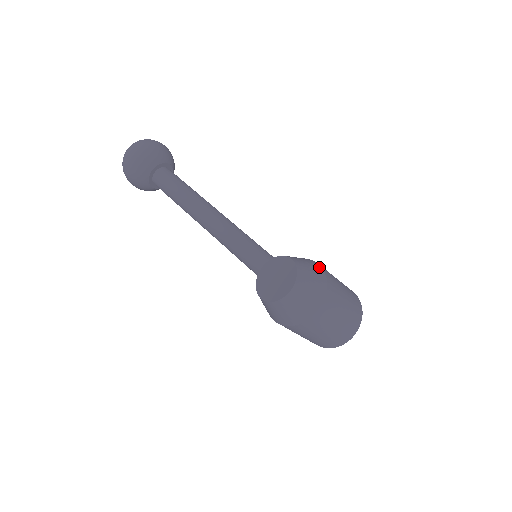
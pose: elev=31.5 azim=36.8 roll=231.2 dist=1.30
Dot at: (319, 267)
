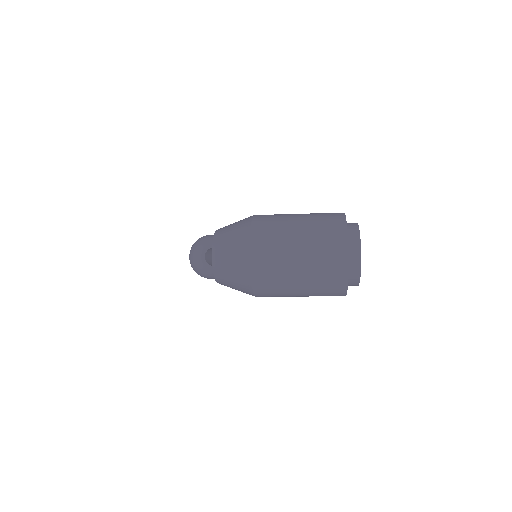
Dot at: (249, 217)
